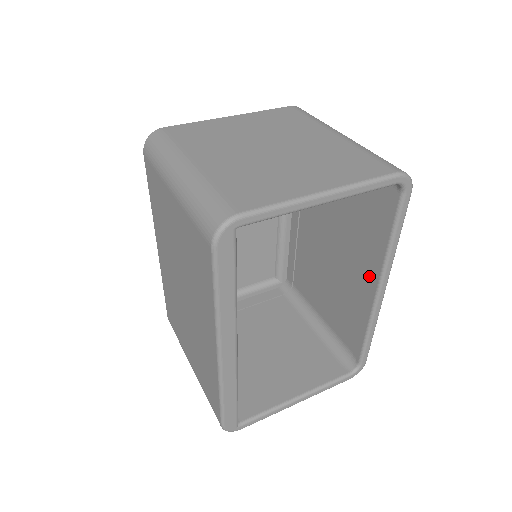
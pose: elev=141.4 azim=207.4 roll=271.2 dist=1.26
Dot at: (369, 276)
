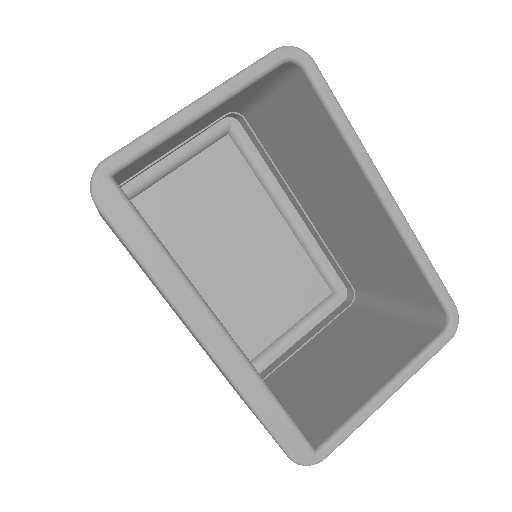
Dot at: (367, 193)
